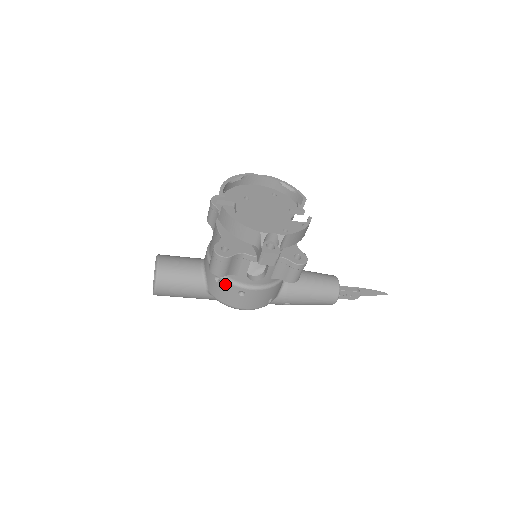
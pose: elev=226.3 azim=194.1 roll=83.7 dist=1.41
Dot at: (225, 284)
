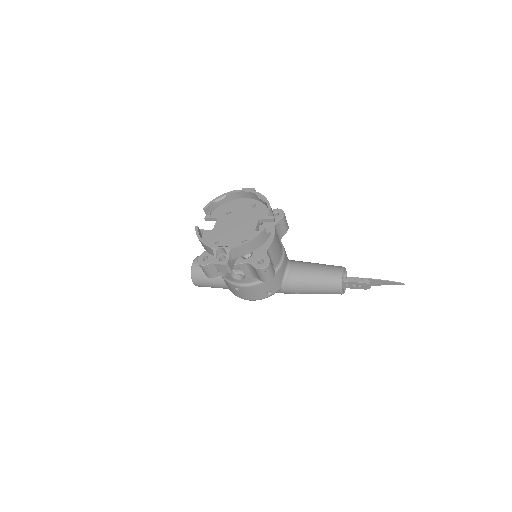
Dot at: (226, 281)
